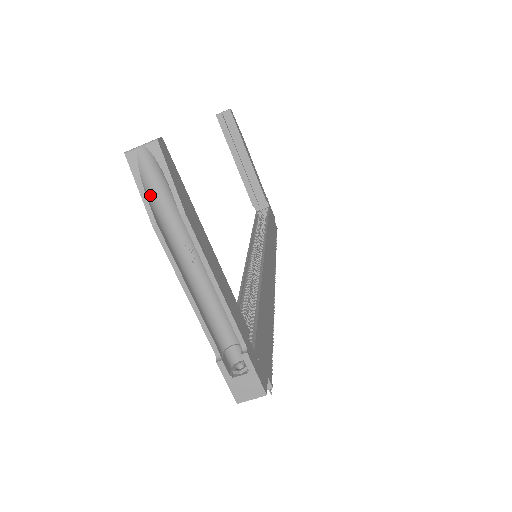
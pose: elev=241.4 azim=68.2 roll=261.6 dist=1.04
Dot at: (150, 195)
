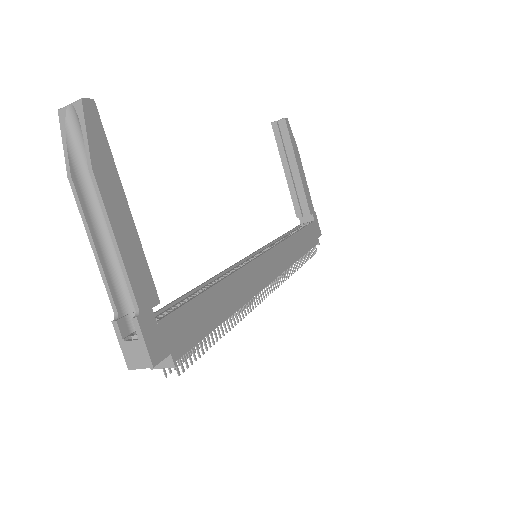
Dot at: (73, 150)
